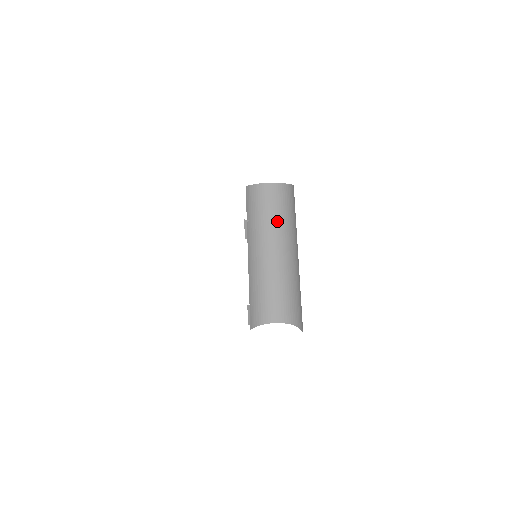
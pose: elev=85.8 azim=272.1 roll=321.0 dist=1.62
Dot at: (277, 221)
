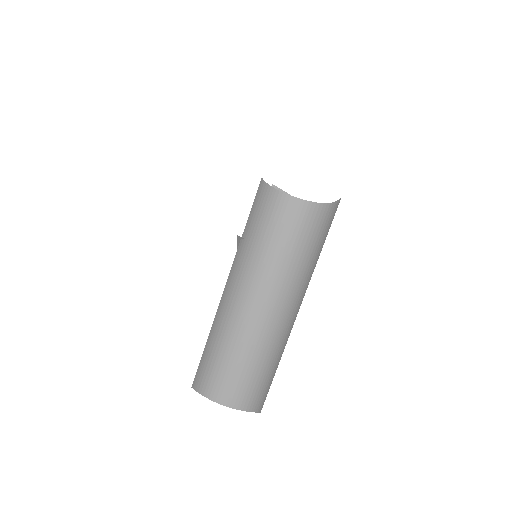
Dot at: (281, 265)
